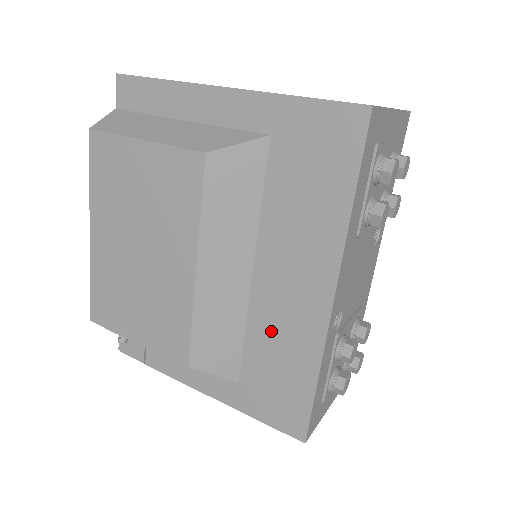
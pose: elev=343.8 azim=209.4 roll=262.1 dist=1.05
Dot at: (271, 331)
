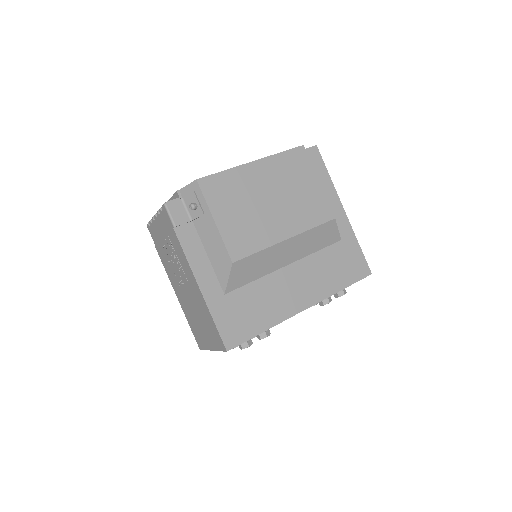
Dot at: (268, 292)
